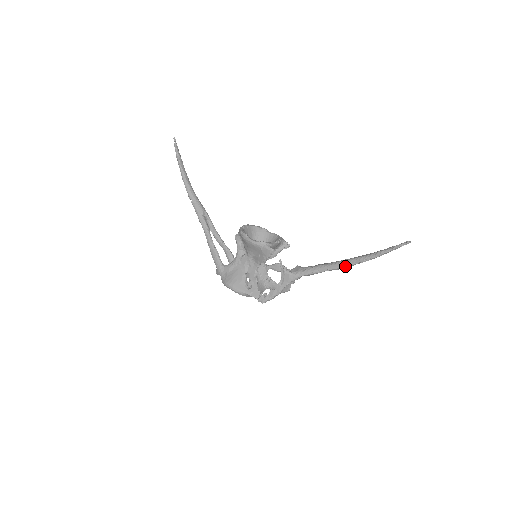
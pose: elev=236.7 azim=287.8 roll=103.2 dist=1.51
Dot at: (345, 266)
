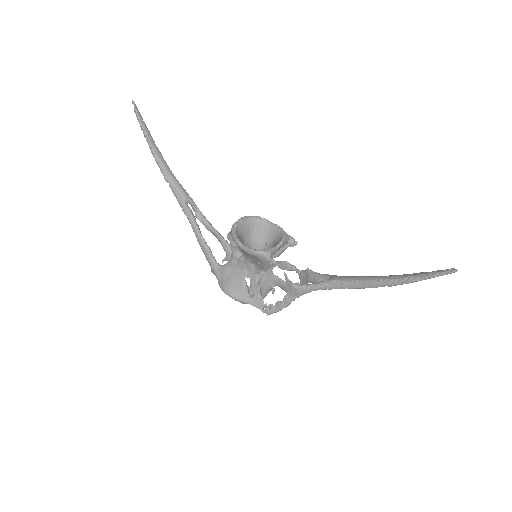
Dot at: (367, 287)
